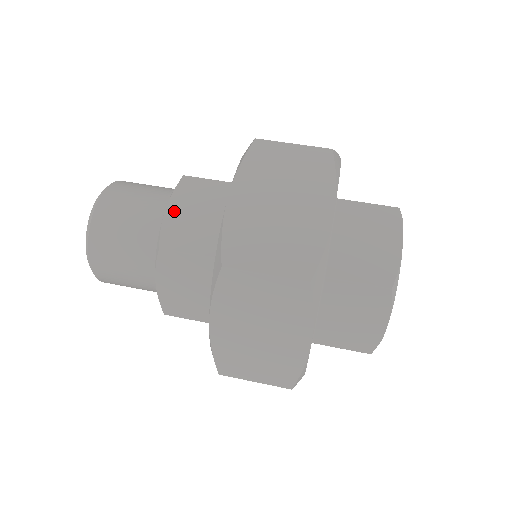
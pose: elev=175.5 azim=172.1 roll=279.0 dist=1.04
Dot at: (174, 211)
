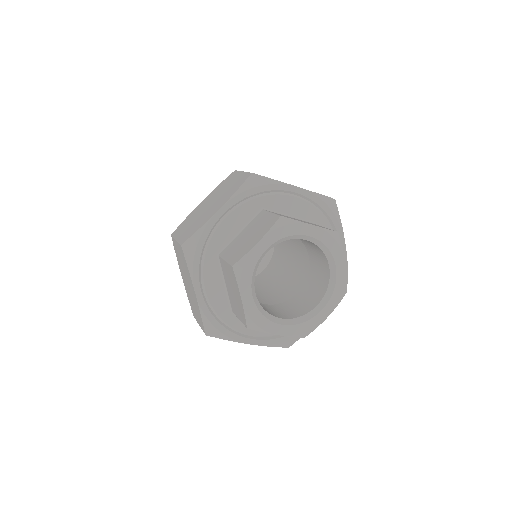
Dot at: occluded
